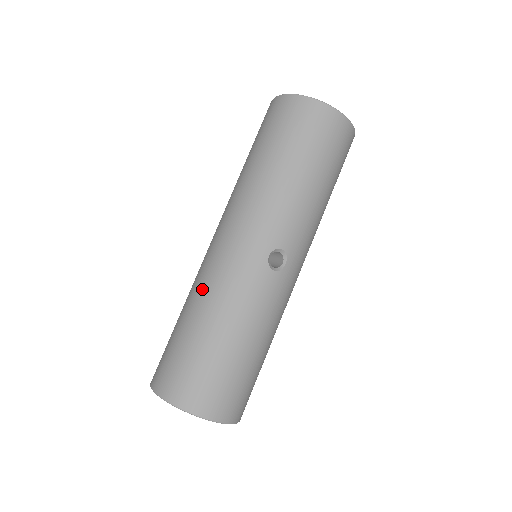
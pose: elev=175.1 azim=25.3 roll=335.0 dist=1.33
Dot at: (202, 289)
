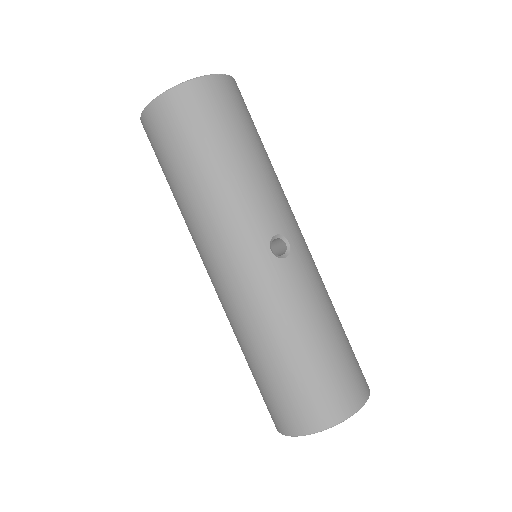
Dot at: (245, 327)
